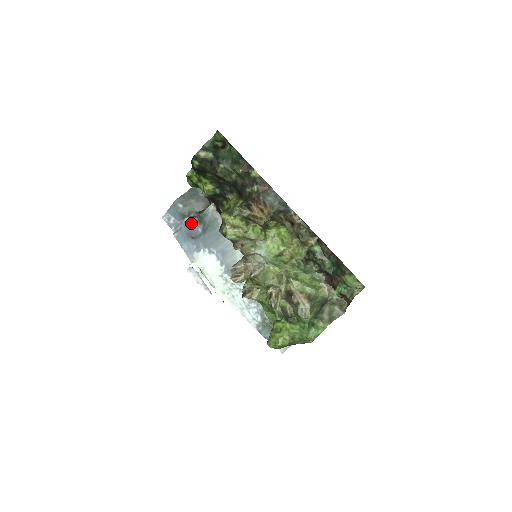
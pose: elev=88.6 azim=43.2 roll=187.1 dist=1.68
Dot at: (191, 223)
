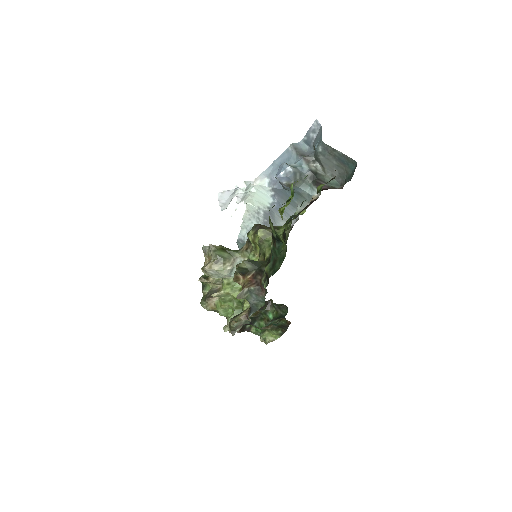
Dot at: (281, 178)
